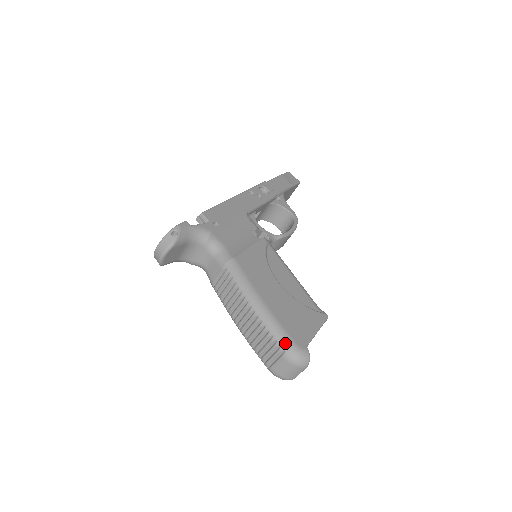
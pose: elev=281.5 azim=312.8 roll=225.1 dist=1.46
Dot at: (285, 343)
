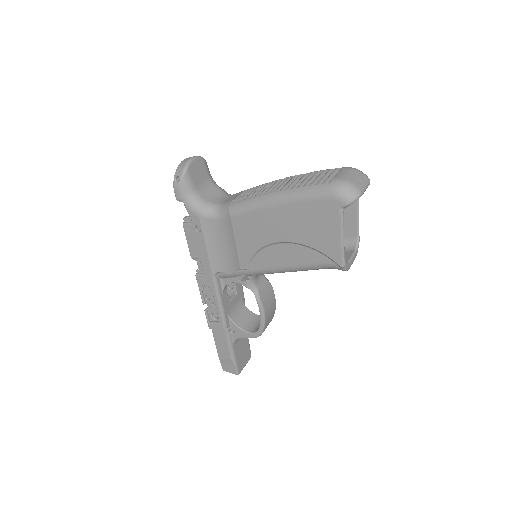
Dot at: occluded
